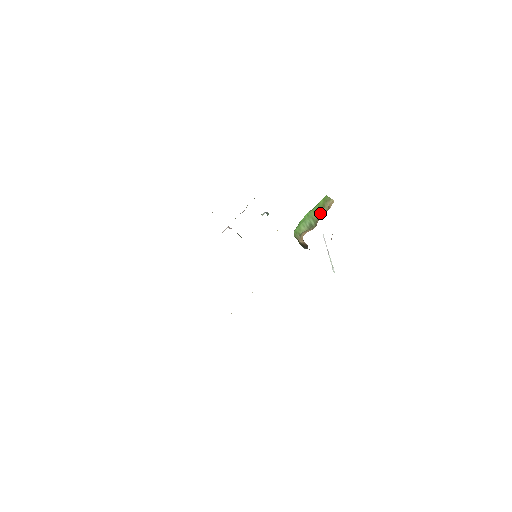
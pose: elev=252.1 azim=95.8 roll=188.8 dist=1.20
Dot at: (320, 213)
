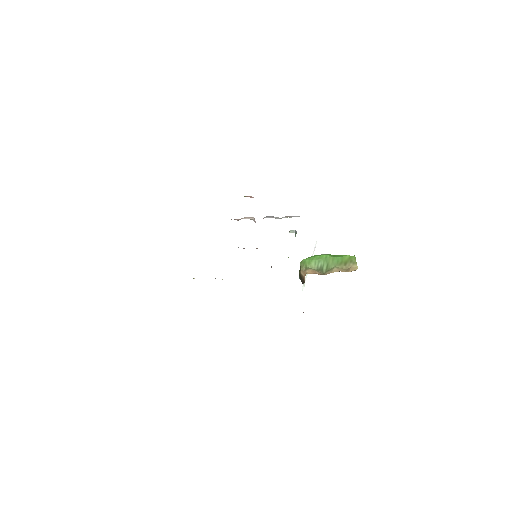
Dot at: (338, 267)
